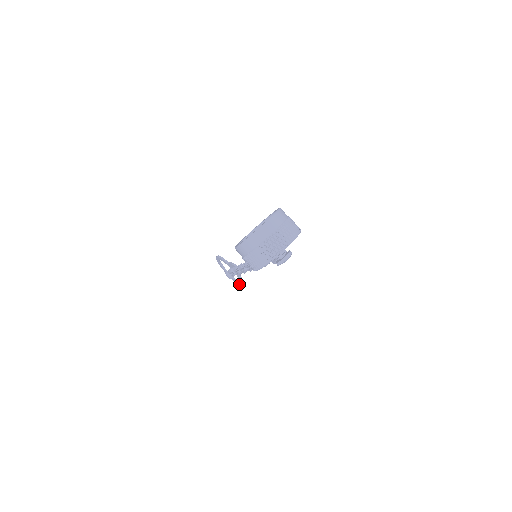
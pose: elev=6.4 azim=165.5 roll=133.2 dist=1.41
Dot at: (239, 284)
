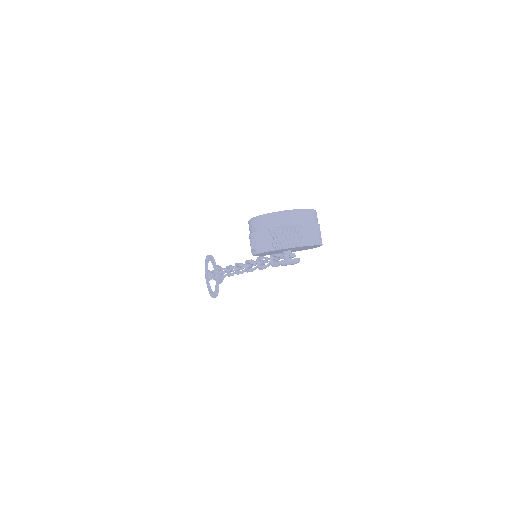
Dot at: (211, 294)
